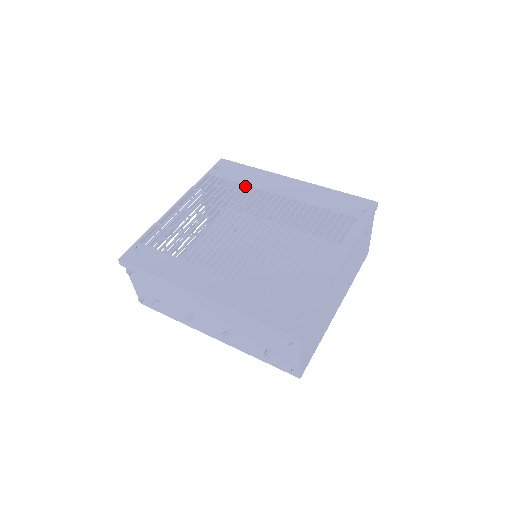
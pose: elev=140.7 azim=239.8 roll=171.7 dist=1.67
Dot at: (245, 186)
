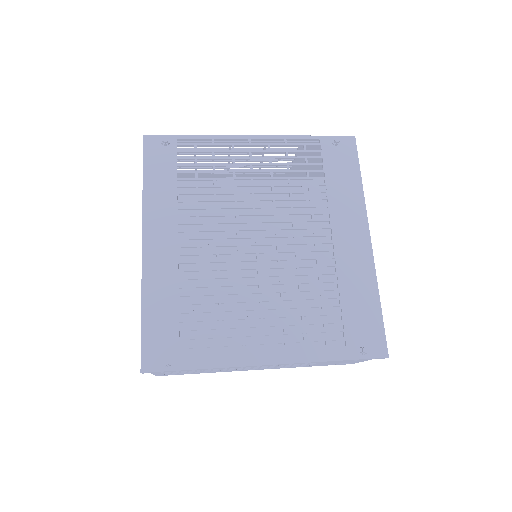
Dot at: (324, 191)
